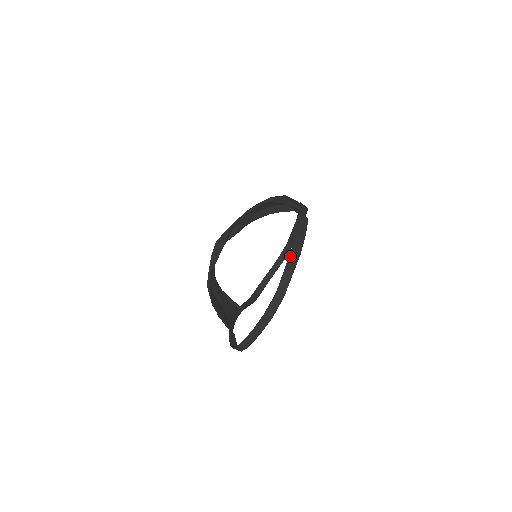
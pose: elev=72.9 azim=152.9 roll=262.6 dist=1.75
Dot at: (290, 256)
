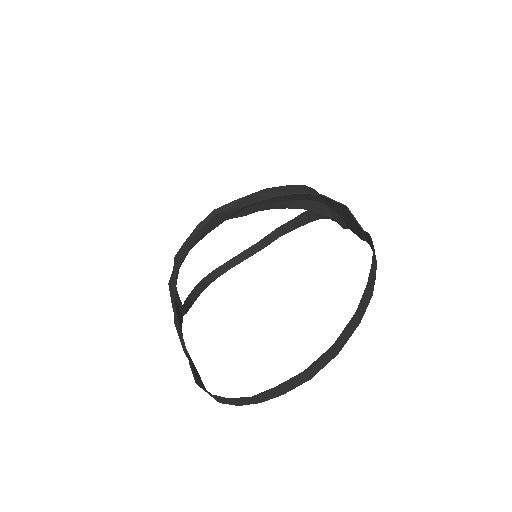
Dot at: (364, 296)
